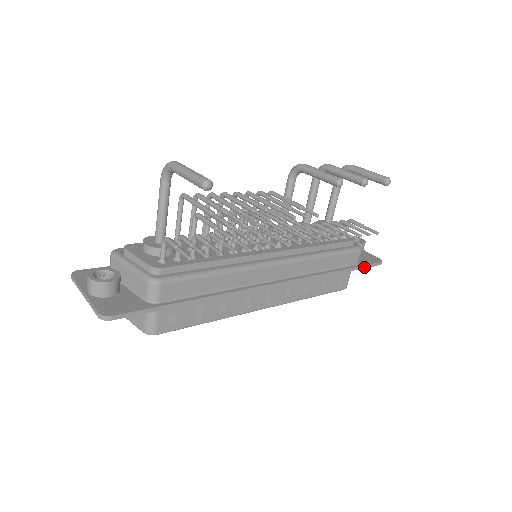
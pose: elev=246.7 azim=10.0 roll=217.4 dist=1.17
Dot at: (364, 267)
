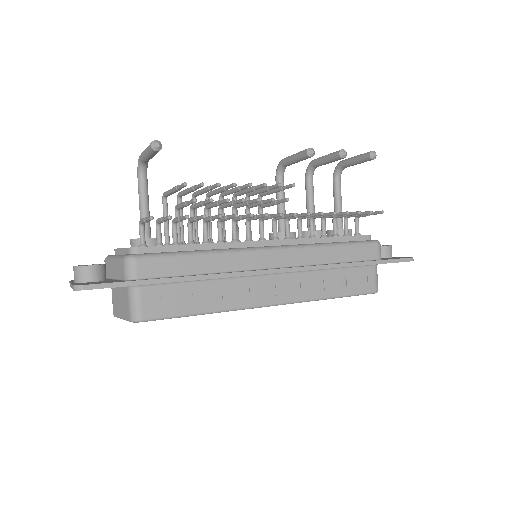
Dot at: (389, 262)
